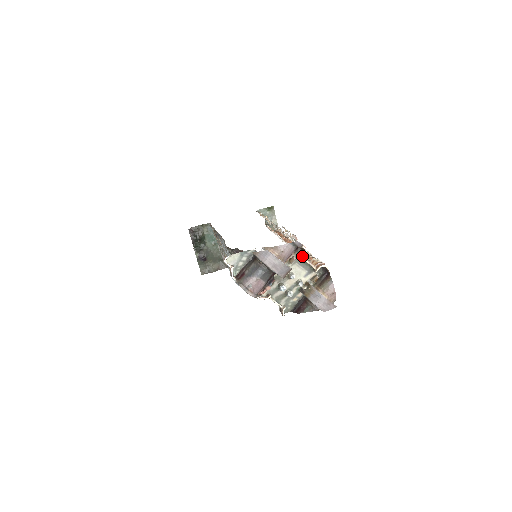
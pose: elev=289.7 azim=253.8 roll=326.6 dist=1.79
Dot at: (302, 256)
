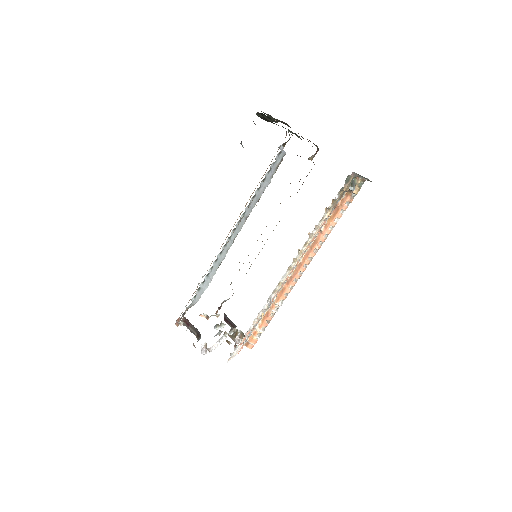
Dot at: occluded
